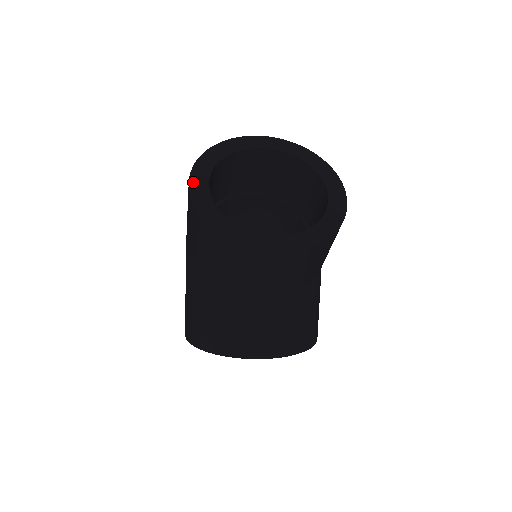
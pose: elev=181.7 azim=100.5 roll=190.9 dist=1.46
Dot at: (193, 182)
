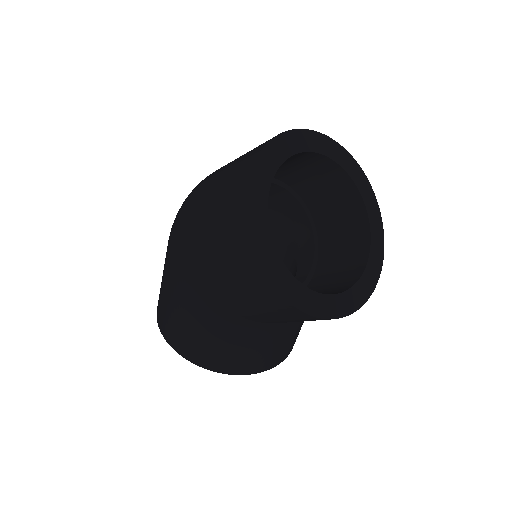
Dot at: (254, 232)
